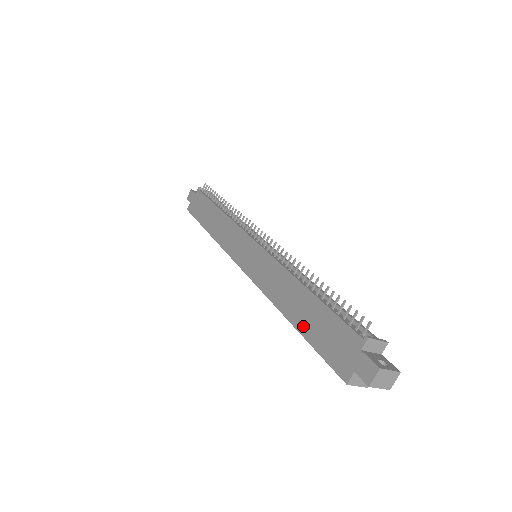
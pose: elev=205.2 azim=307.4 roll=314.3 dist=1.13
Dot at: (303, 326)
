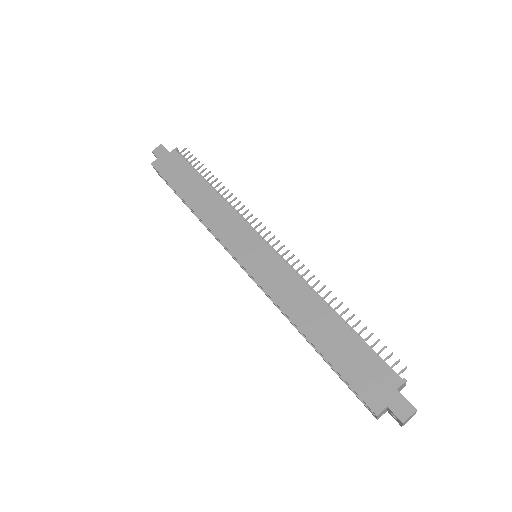
Dot at: (327, 348)
